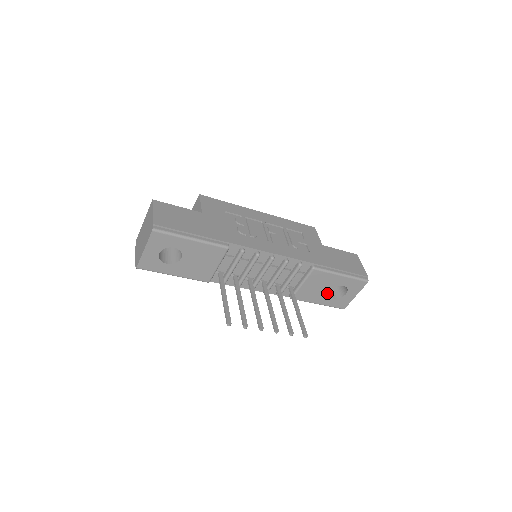
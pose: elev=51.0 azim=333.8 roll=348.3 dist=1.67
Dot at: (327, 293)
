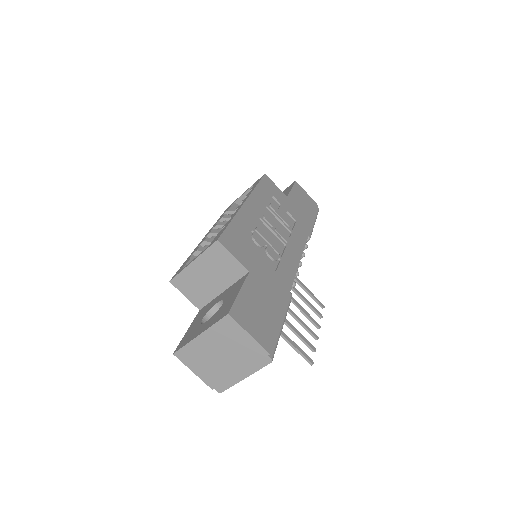
Dot at: occluded
